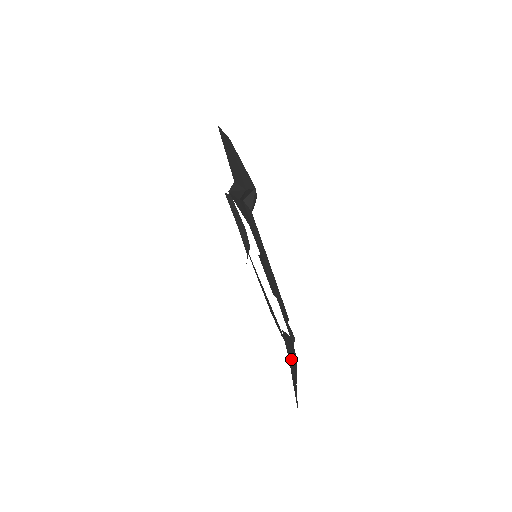
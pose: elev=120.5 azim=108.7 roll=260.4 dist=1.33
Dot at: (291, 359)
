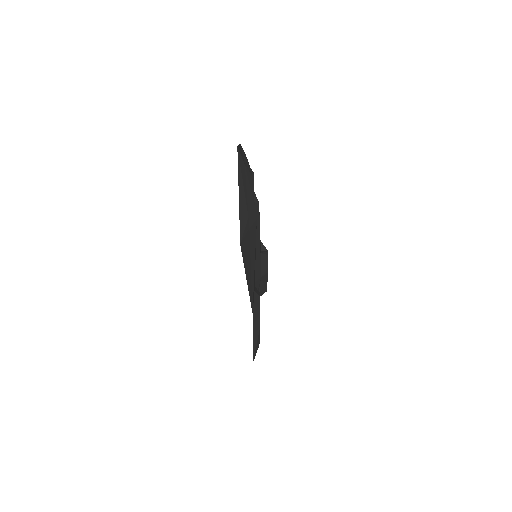
Dot at: (244, 152)
